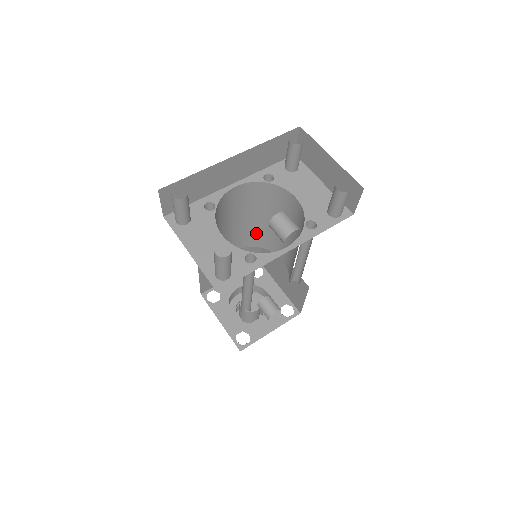
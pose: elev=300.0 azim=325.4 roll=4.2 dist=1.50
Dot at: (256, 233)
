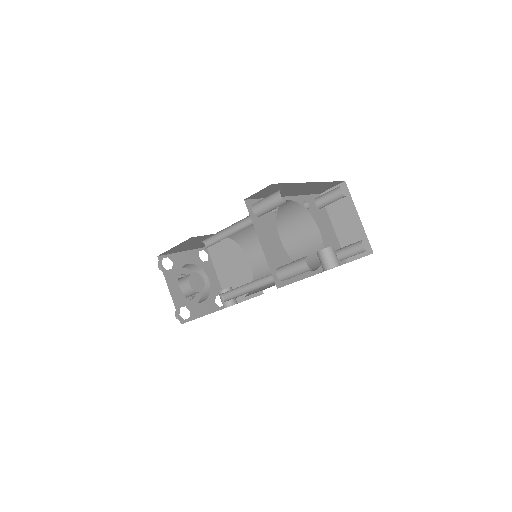
Dot at: (249, 232)
